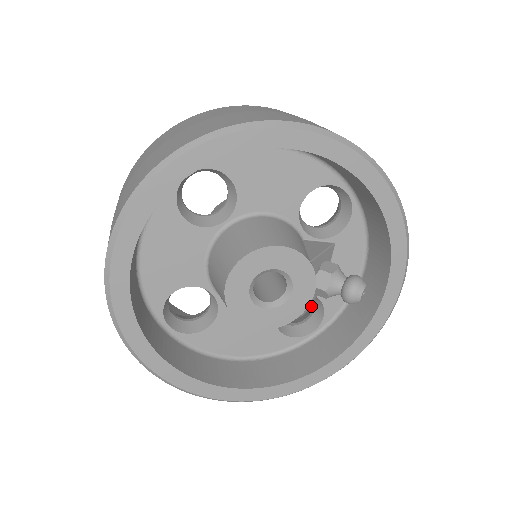
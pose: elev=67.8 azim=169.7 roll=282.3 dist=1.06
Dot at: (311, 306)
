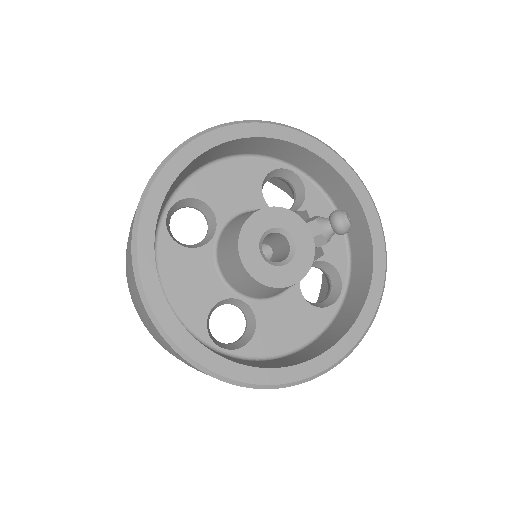
Dot at: occluded
